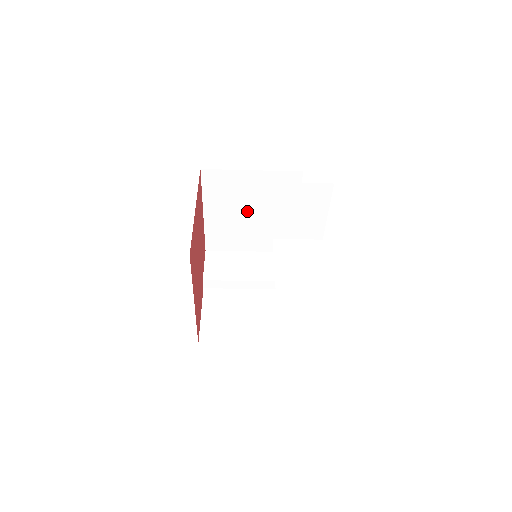
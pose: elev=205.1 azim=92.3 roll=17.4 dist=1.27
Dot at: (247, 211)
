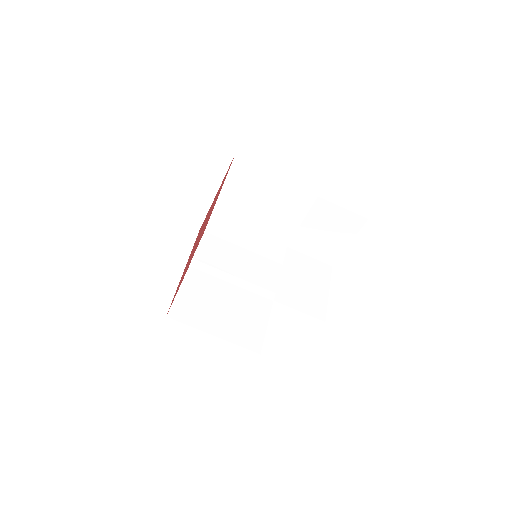
Dot at: (261, 210)
